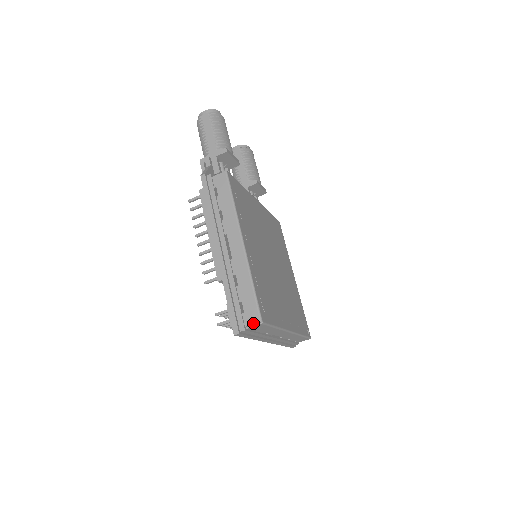
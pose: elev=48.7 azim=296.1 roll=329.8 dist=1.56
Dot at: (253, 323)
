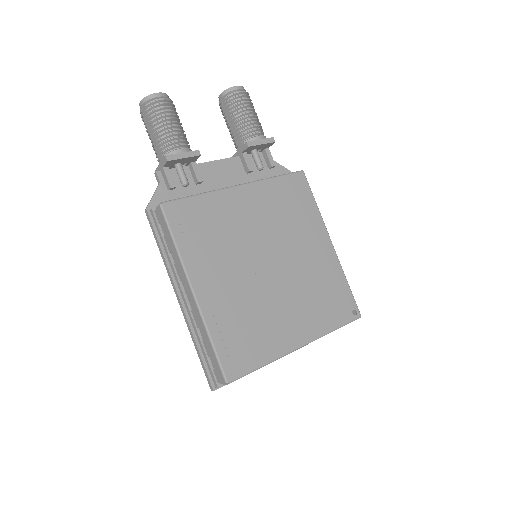
Dot at: (221, 382)
